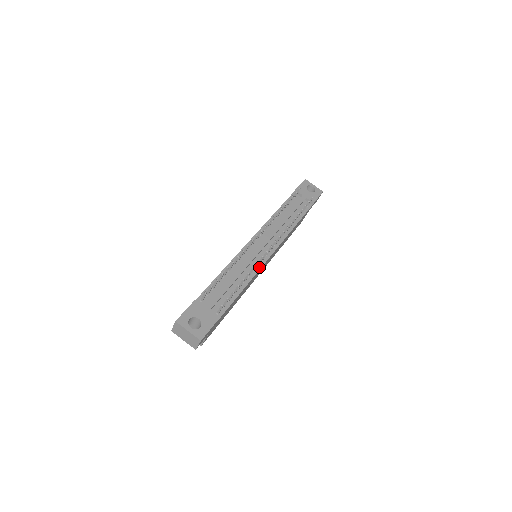
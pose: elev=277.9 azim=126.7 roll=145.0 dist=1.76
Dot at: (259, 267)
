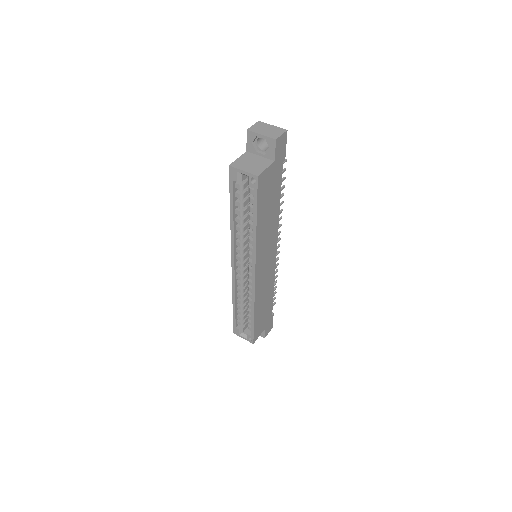
Dot at: occluded
